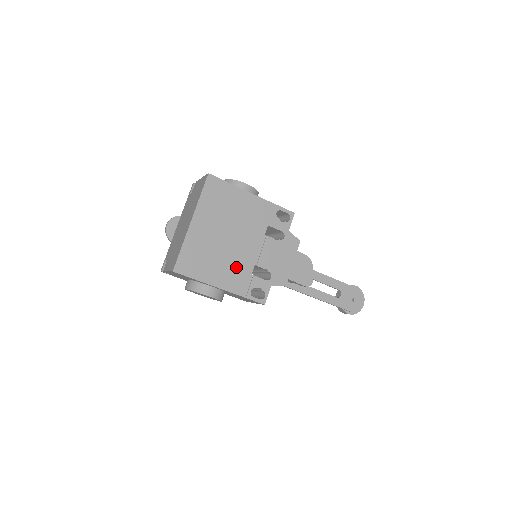
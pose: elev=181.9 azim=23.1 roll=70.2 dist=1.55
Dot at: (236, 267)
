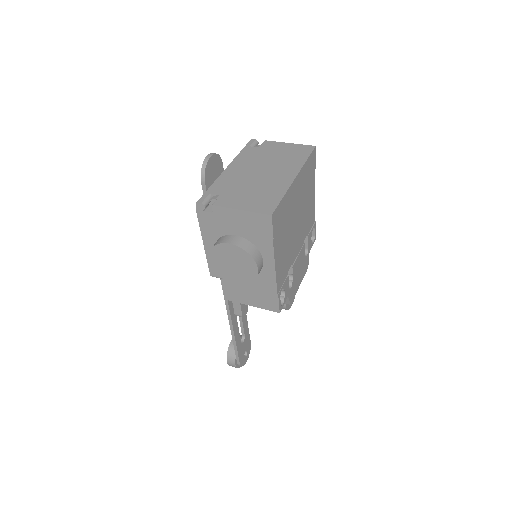
Dot at: (287, 255)
